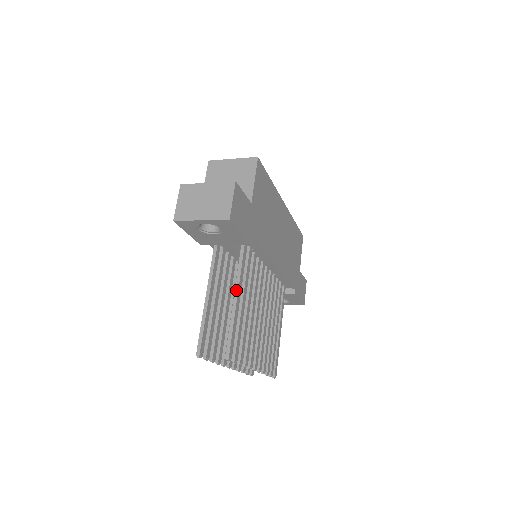
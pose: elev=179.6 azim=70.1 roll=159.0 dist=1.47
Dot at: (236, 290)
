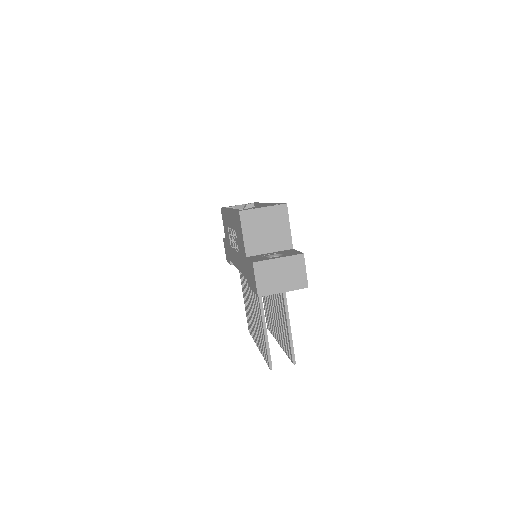
Dot at: (287, 314)
